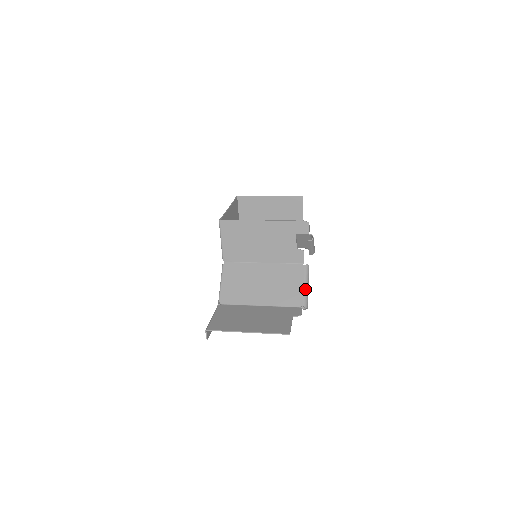
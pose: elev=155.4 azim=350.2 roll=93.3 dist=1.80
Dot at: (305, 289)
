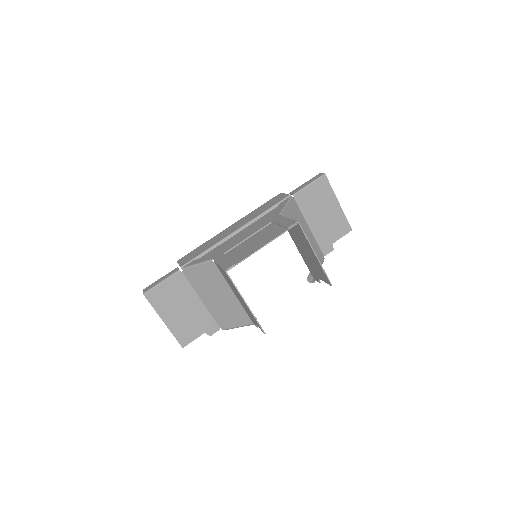
Dot at: occluded
